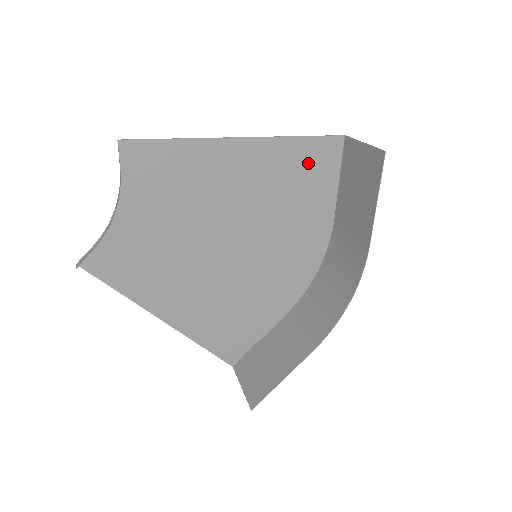
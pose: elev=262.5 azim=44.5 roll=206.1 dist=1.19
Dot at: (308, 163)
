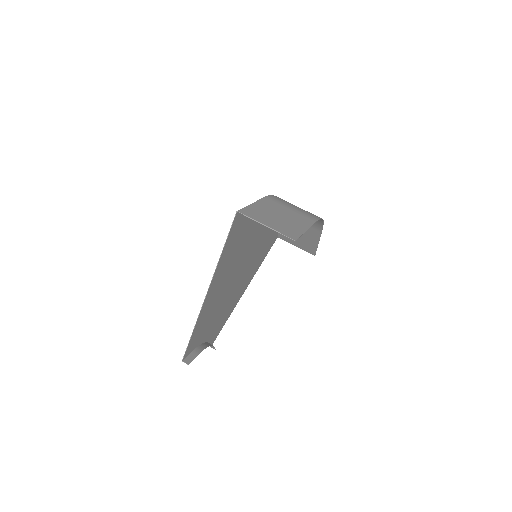
Dot at: (235, 235)
